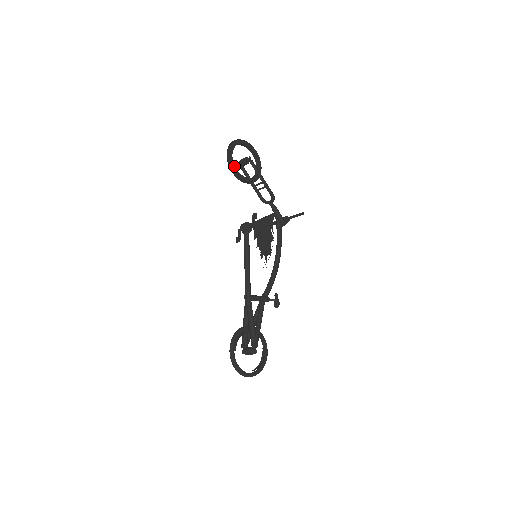
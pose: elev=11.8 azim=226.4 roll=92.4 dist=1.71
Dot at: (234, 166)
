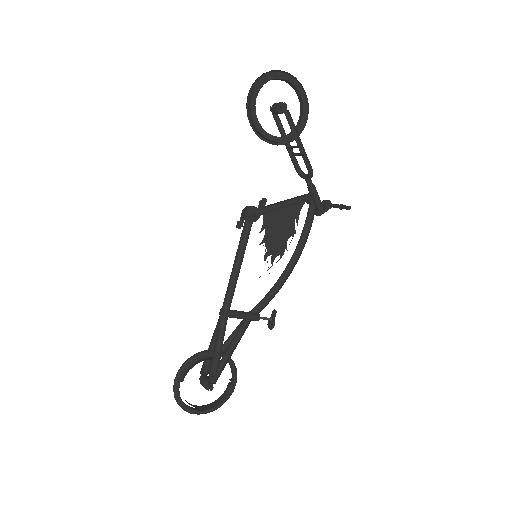
Dot at: (255, 115)
